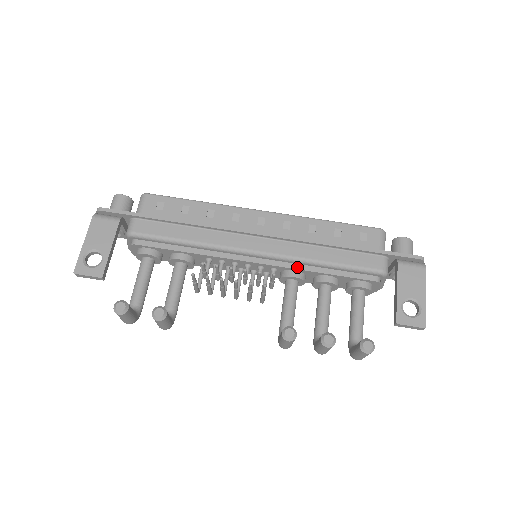
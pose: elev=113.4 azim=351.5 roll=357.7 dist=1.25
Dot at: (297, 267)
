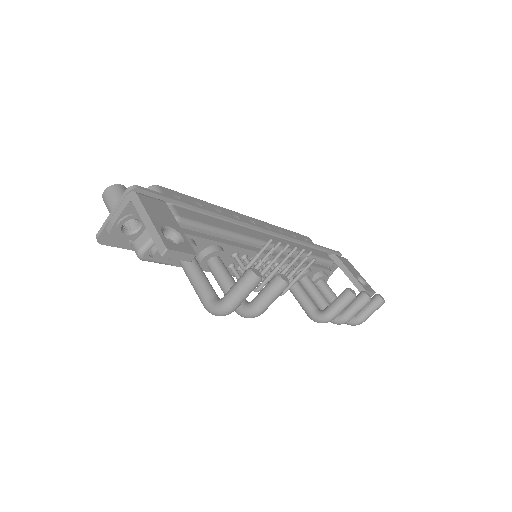
Dot at: occluded
